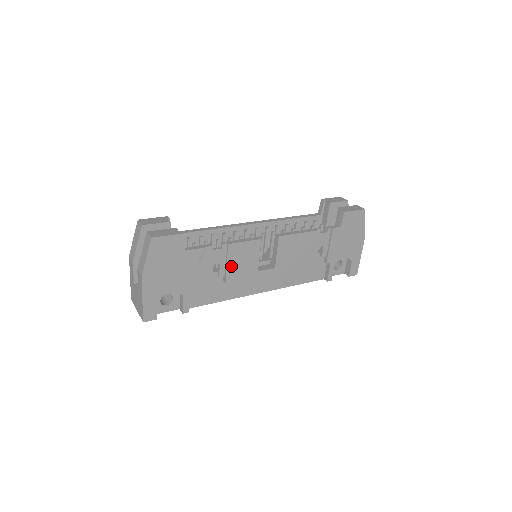
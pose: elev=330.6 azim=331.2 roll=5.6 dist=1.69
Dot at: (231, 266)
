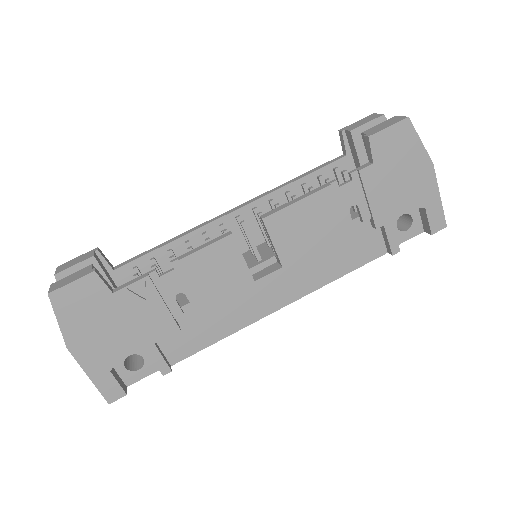
Dot at: (203, 289)
